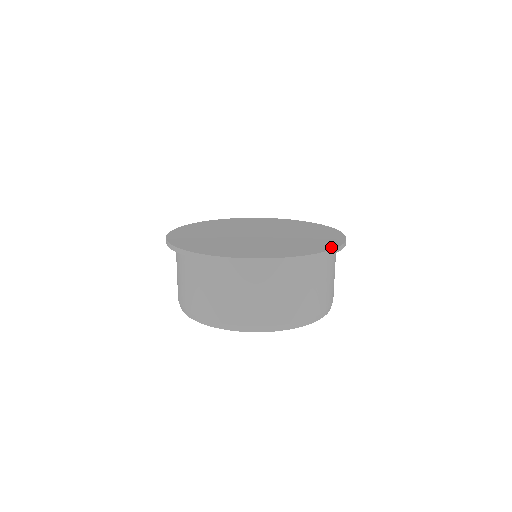
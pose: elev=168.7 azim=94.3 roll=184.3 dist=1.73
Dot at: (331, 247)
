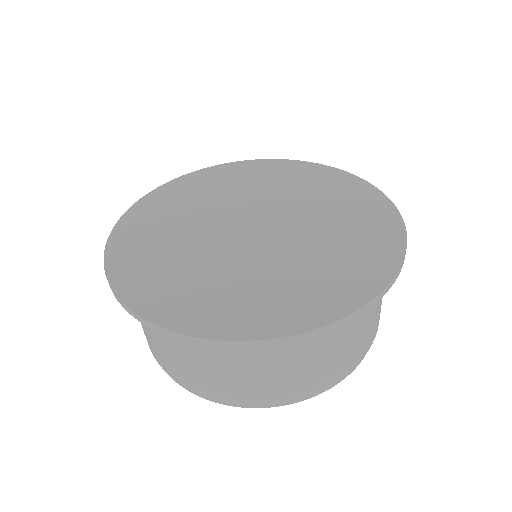
Dot at: (311, 322)
